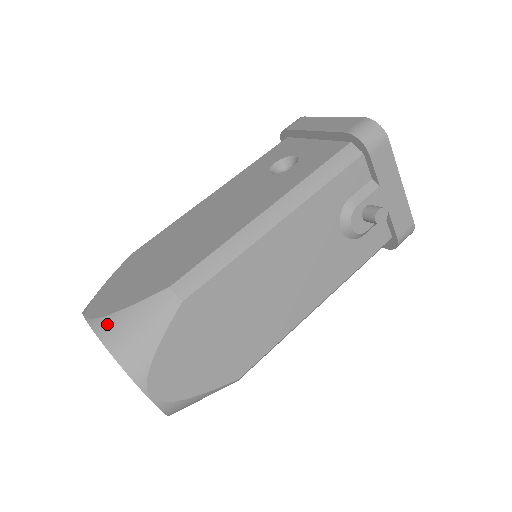
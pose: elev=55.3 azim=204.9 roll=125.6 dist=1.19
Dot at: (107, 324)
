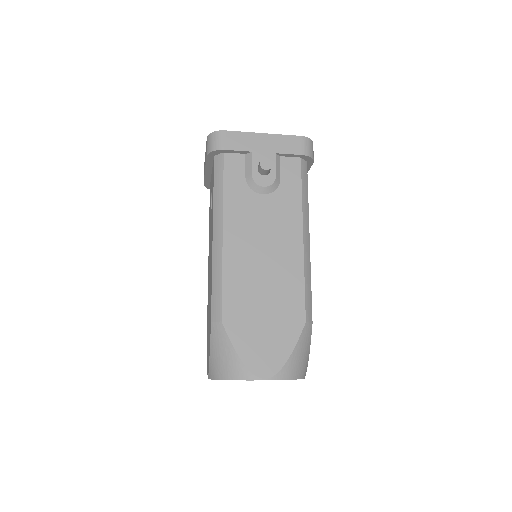
Dot at: (212, 370)
